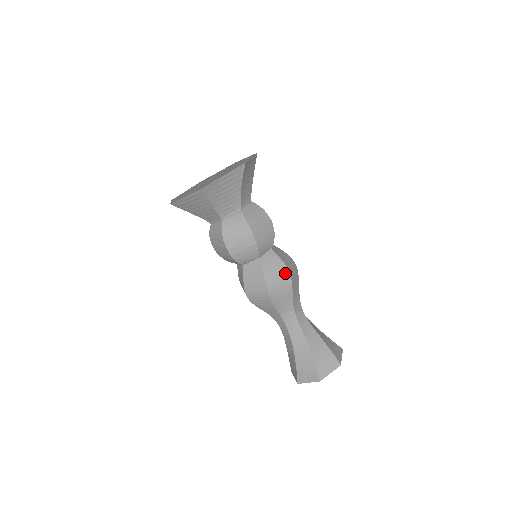
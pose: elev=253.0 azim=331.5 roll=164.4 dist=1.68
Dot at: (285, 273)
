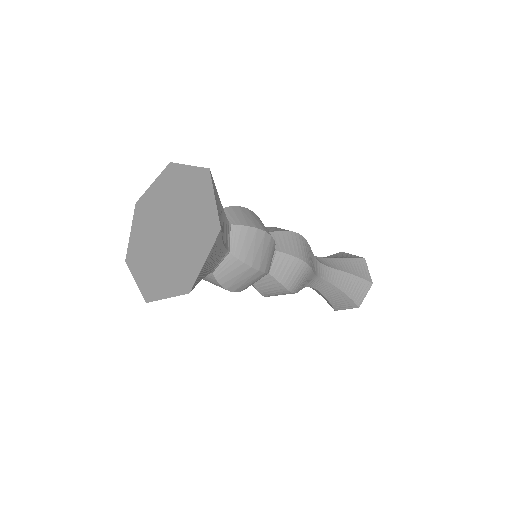
Dot at: (301, 266)
